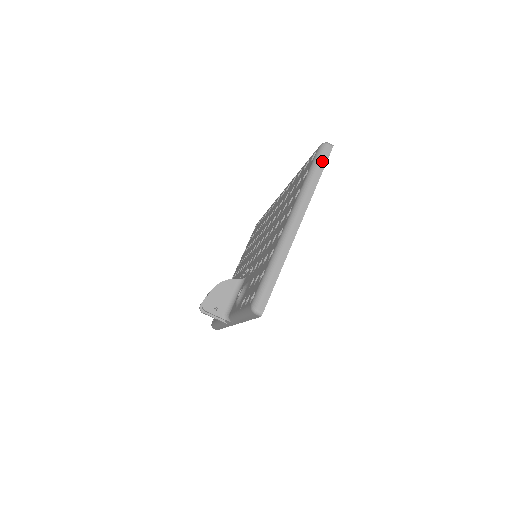
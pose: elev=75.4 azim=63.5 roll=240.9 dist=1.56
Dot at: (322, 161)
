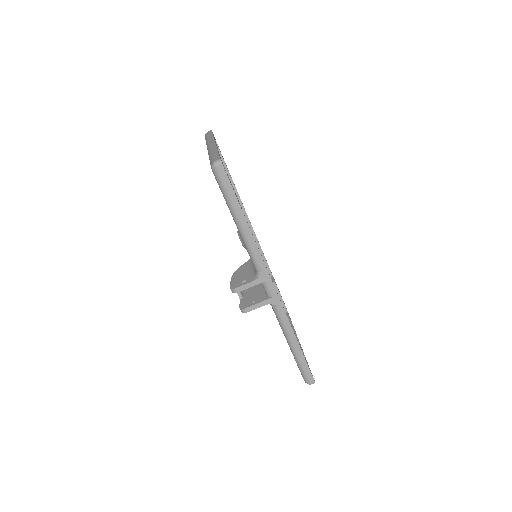
Dot at: (209, 134)
